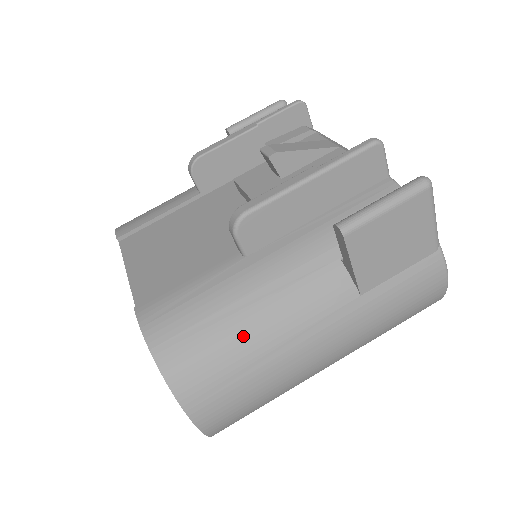
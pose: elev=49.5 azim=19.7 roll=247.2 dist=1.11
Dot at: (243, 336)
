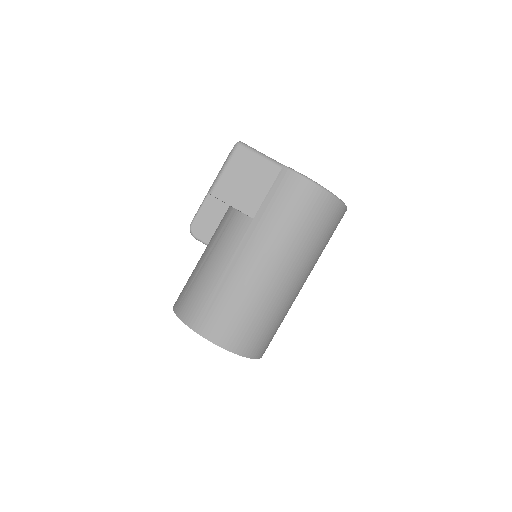
Dot at: (207, 277)
